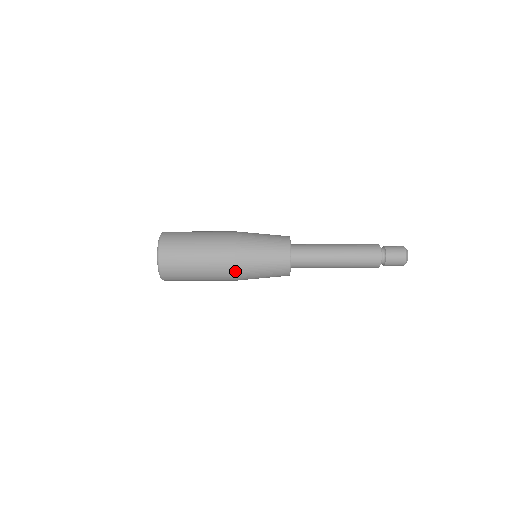
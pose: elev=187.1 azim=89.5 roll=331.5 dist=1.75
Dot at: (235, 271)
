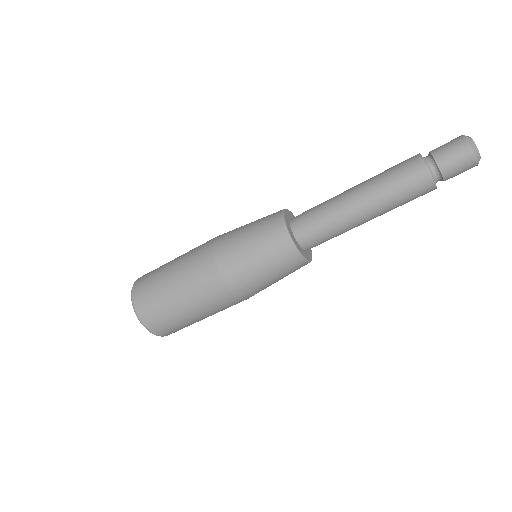
Dot at: (212, 248)
